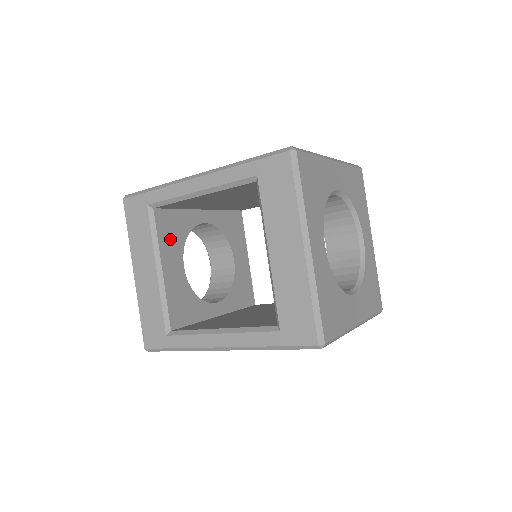
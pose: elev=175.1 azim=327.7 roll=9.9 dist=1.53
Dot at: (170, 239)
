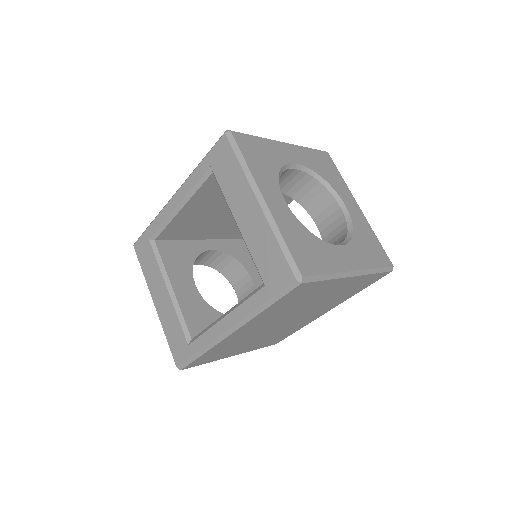
Dot at: (176, 264)
